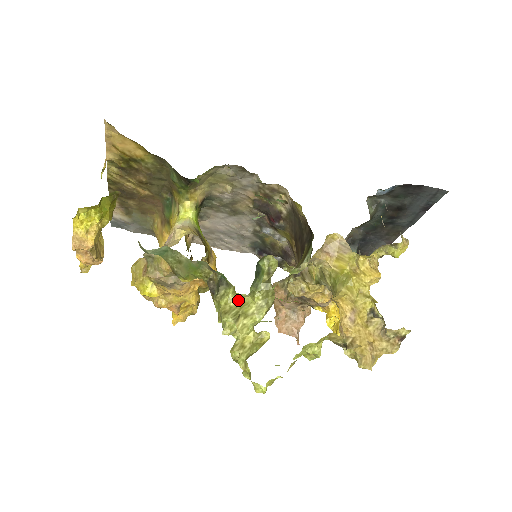
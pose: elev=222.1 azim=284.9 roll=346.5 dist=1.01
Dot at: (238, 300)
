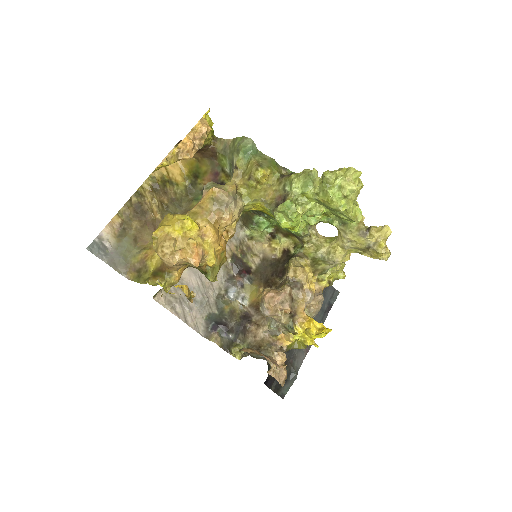
Dot at: occluded
